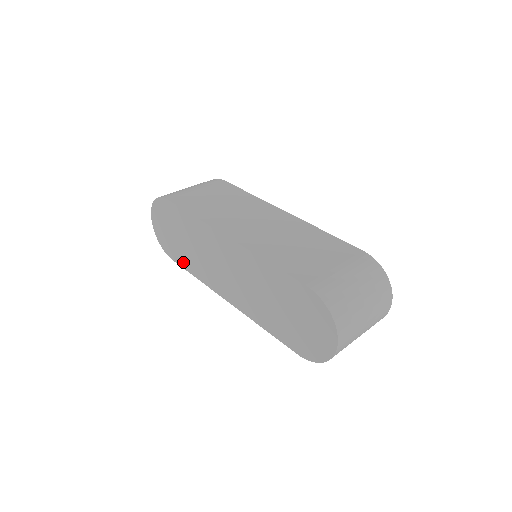
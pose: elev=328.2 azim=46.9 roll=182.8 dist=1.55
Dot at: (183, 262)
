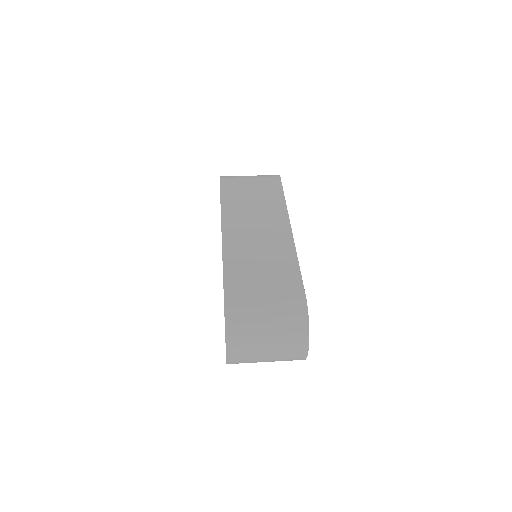
Dot at: occluded
